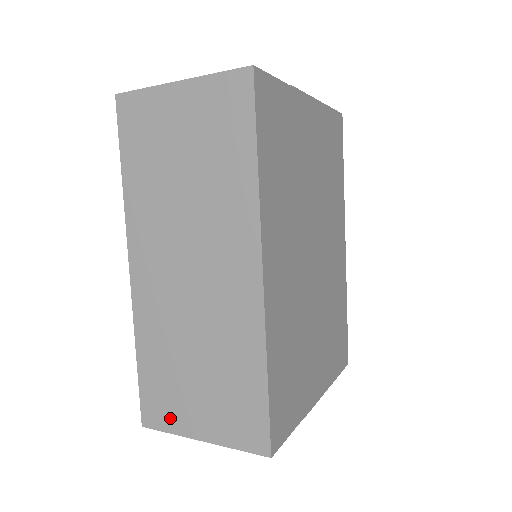
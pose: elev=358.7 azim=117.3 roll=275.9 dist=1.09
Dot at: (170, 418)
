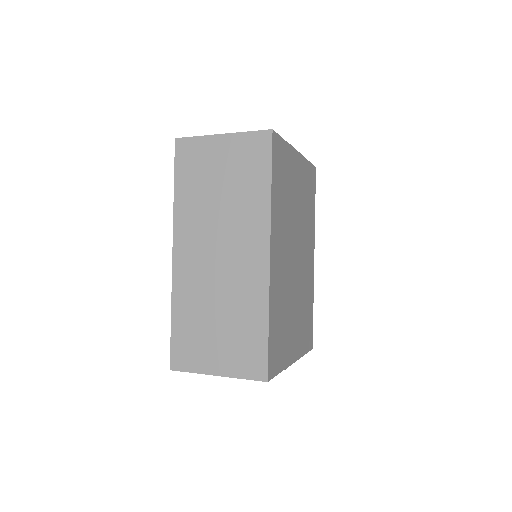
Dot at: (194, 361)
